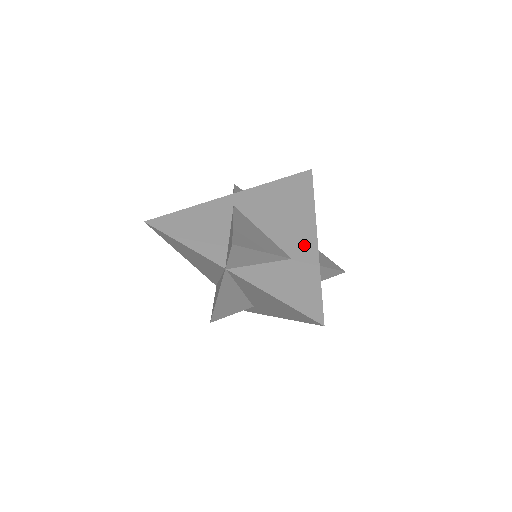
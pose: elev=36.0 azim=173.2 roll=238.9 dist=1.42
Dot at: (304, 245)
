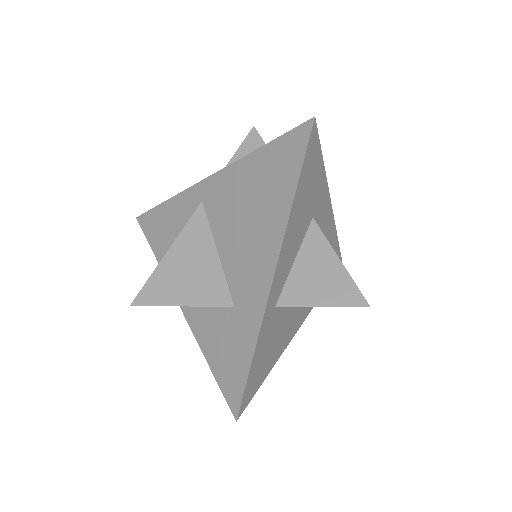
Dot at: (253, 287)
